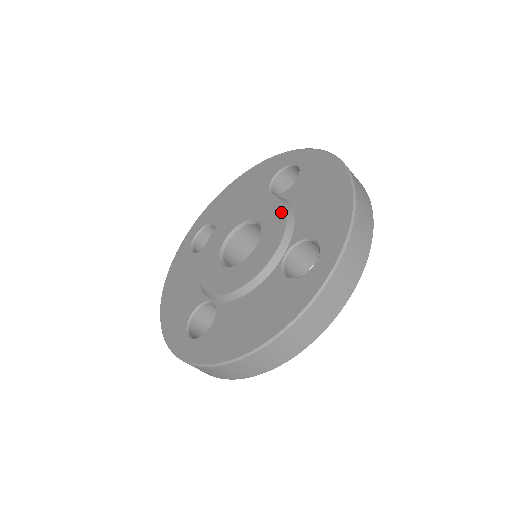
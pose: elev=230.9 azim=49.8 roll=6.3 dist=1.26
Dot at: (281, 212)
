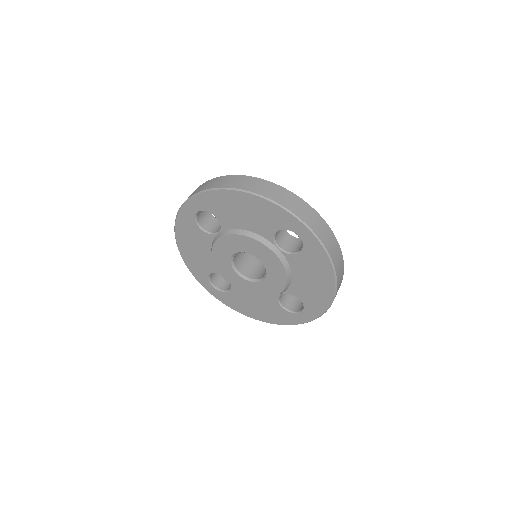
Dot at: (243, 239)
